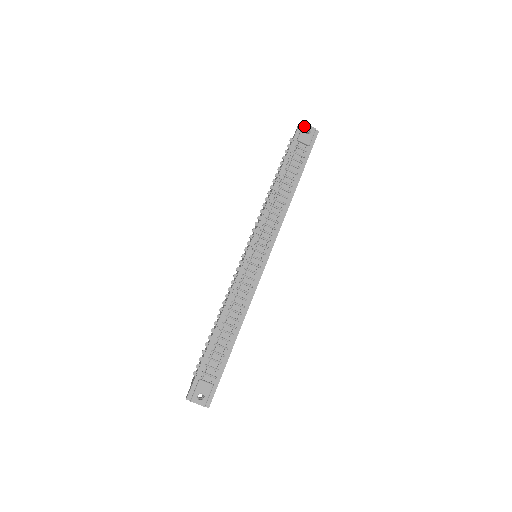
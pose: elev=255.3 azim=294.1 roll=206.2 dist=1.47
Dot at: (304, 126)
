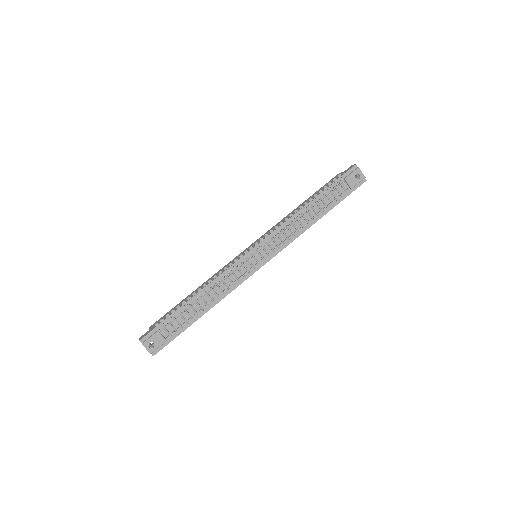
Dot at: (357, 170)
